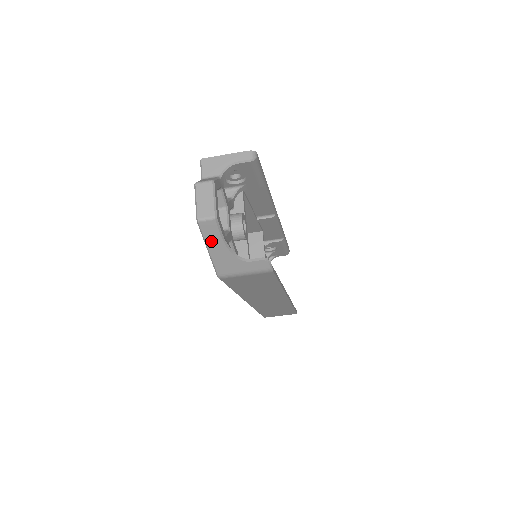
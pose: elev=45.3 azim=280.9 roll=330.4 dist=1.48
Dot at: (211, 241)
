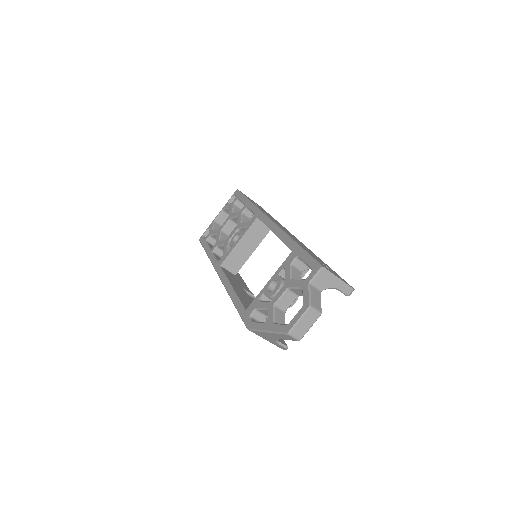
Dot at: (277, 335)
